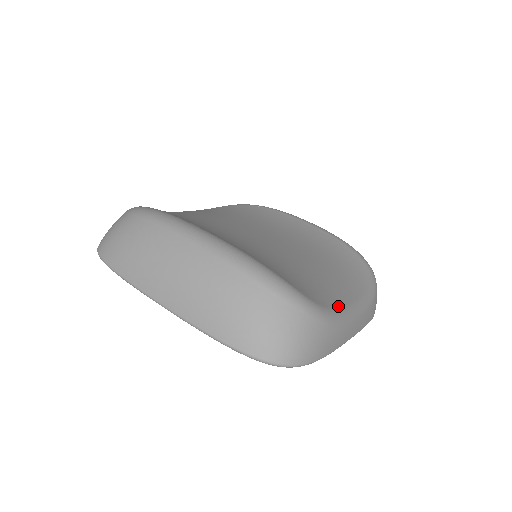
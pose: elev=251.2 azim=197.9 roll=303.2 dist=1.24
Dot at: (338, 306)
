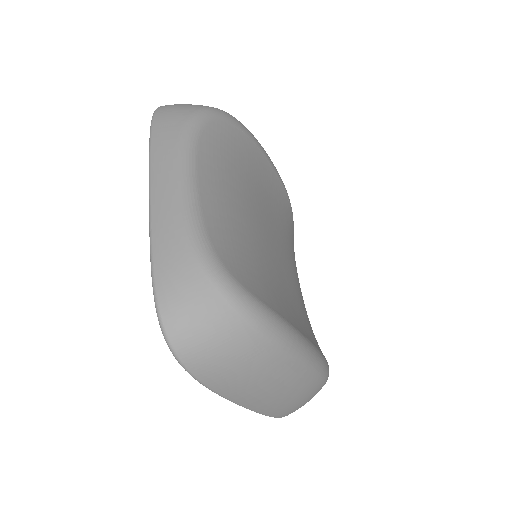
Dot at: occluded
